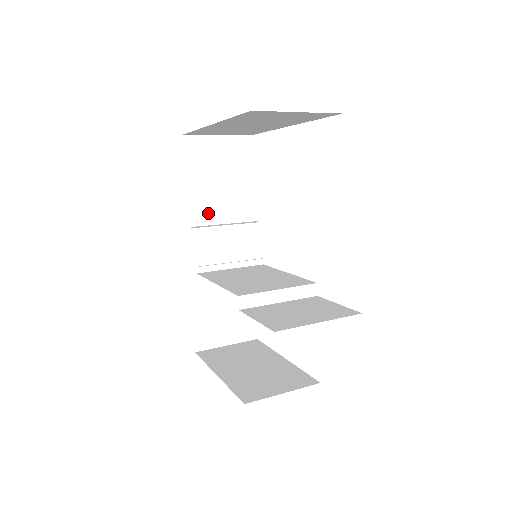
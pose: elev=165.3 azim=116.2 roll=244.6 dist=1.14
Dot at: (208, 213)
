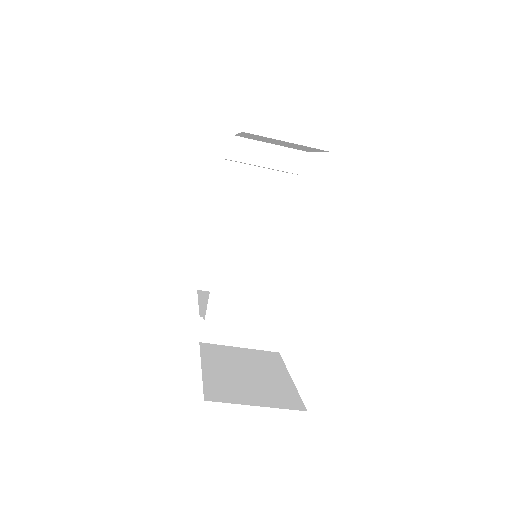
Dot at: occluded
